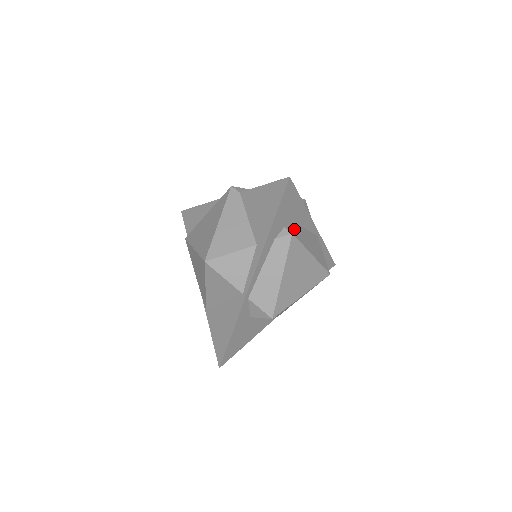
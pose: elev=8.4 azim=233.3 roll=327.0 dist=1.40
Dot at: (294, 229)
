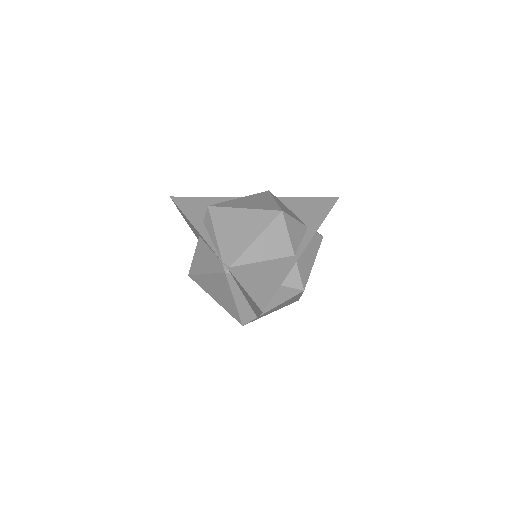
Dot at: occluded
